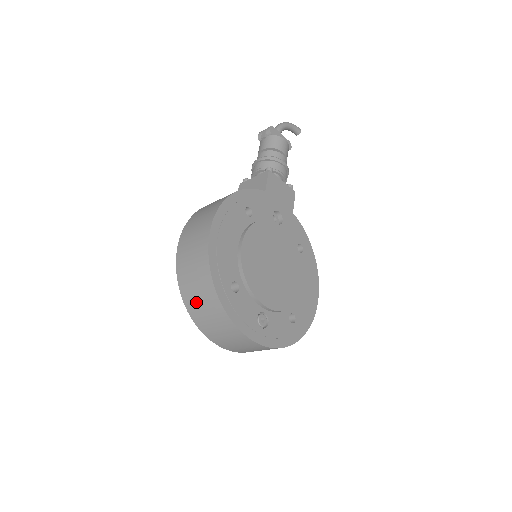
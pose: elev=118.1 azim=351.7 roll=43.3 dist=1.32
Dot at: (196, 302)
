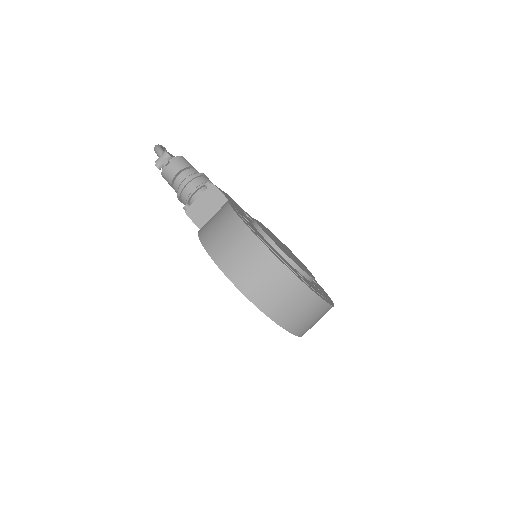
Dot at: (286, 309)
